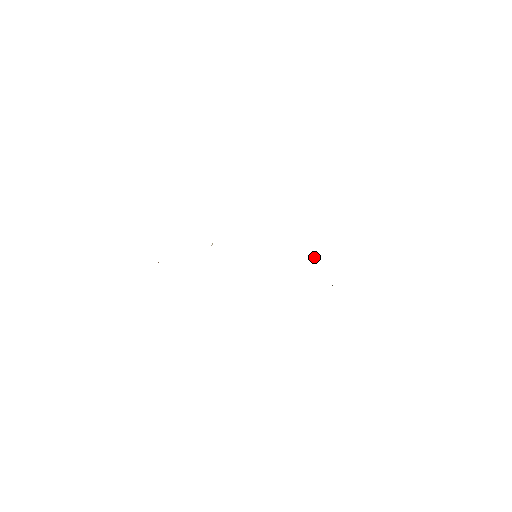
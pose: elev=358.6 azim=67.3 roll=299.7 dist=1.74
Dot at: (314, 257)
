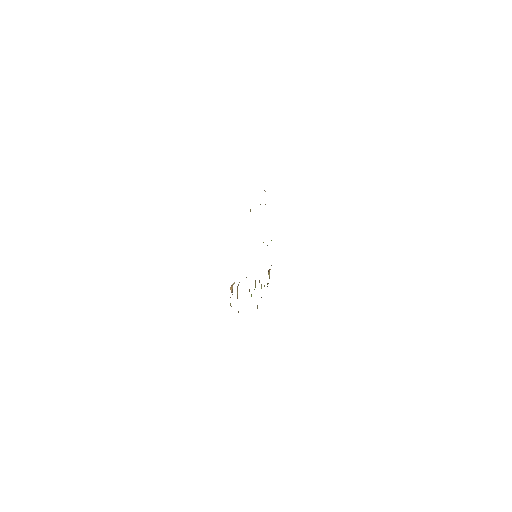
Dot at: occluded
